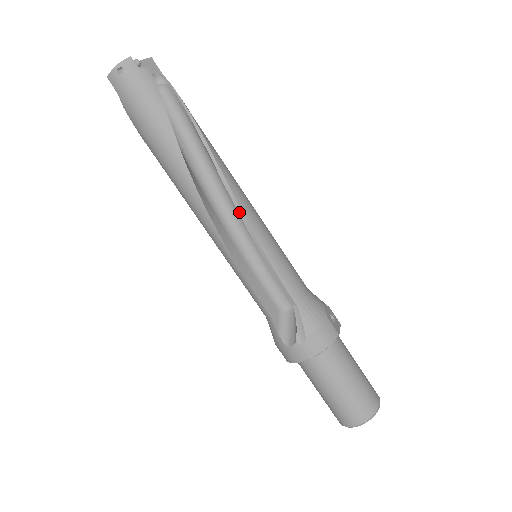
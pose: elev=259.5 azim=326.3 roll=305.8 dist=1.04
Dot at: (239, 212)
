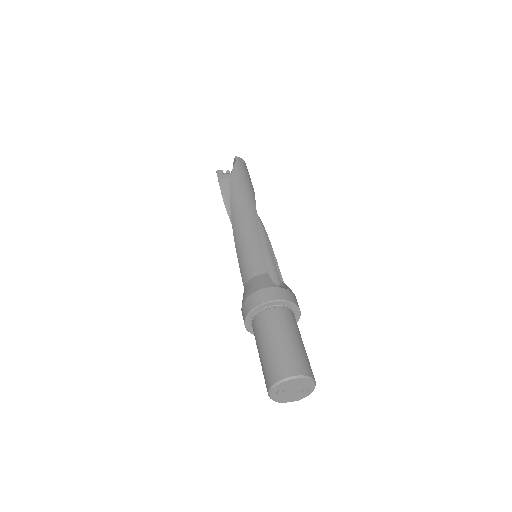
Dot at: (265, 232)
